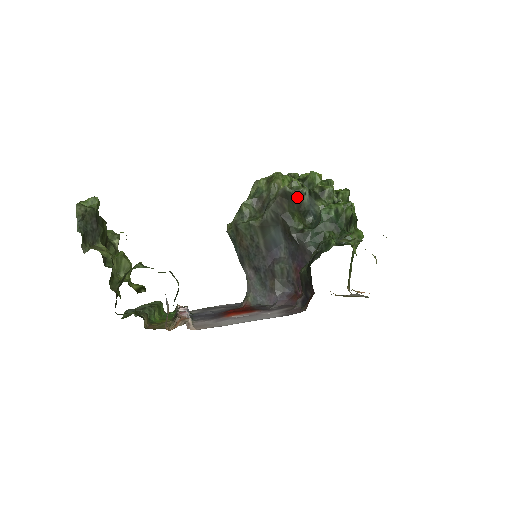
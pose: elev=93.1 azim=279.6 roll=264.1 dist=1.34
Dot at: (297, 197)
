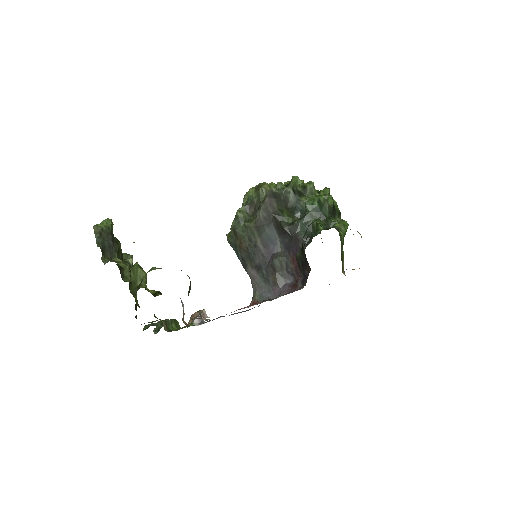
Dot at: (283, 196)
